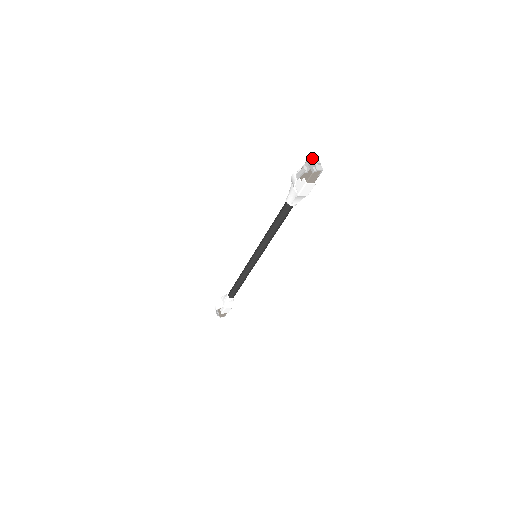
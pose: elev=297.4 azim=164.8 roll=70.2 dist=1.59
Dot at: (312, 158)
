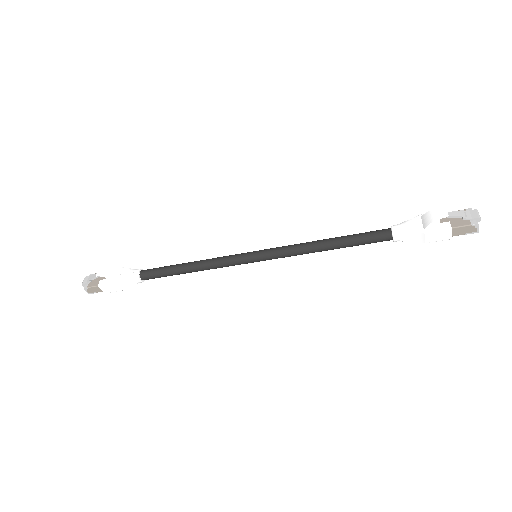
Dot at: (478, 212)
